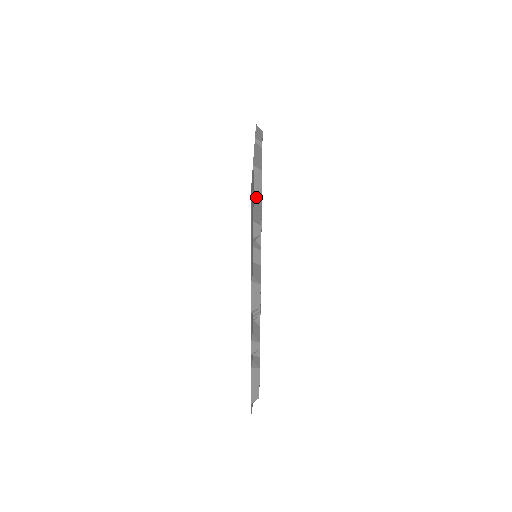
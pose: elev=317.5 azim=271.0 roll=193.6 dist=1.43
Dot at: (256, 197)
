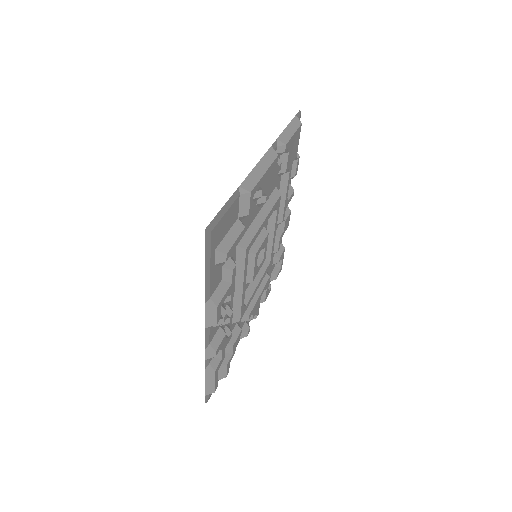
Dot at: (241, 216)
